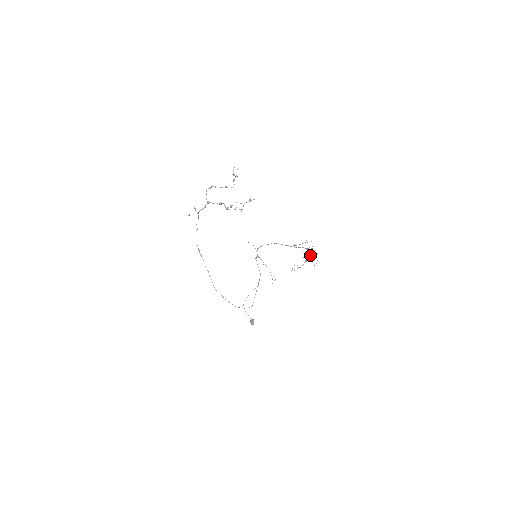
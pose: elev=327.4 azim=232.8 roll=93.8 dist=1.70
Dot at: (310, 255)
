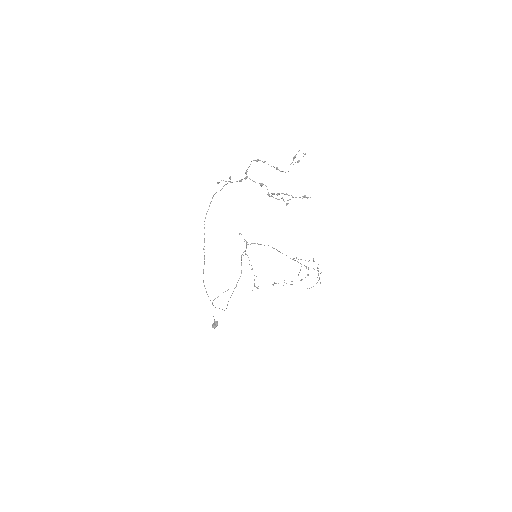
Dot at: occluded
